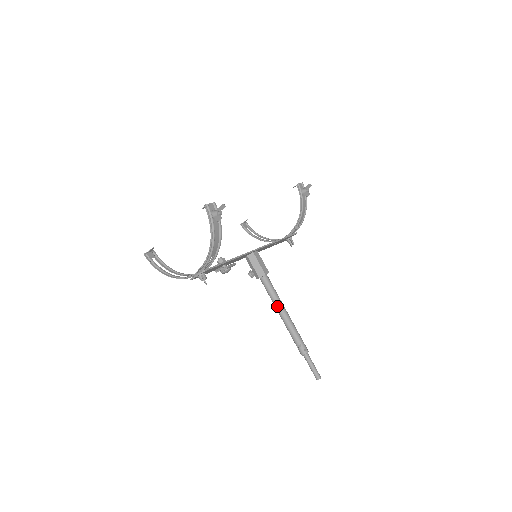
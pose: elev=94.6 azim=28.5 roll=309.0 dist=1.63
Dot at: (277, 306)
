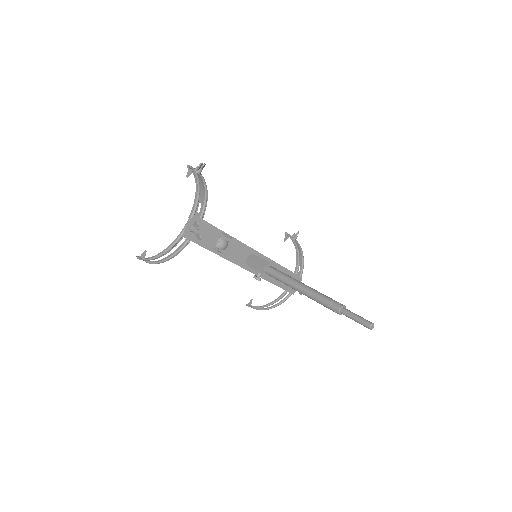
Dot at: (291, 281)
